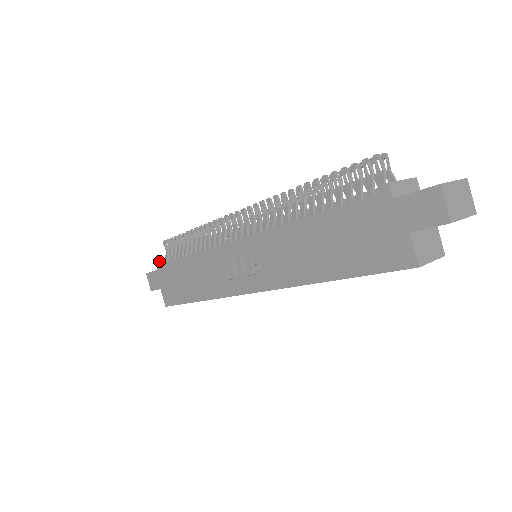
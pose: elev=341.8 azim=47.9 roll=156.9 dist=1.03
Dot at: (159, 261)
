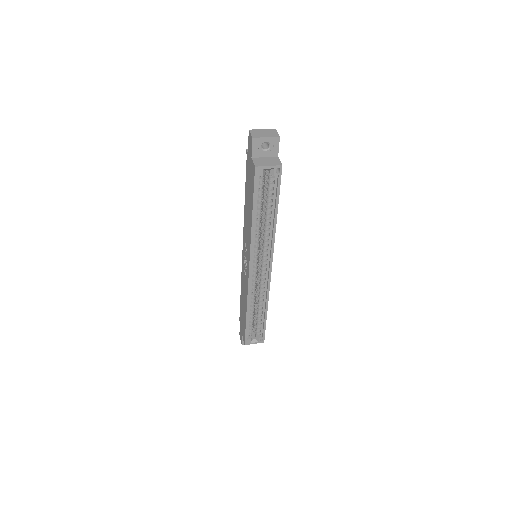
Dot at: occluded
